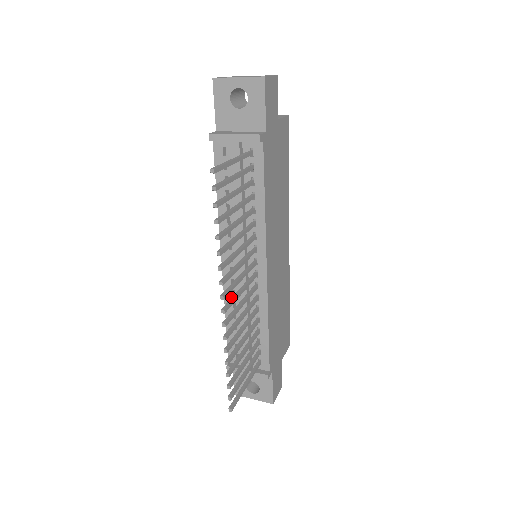
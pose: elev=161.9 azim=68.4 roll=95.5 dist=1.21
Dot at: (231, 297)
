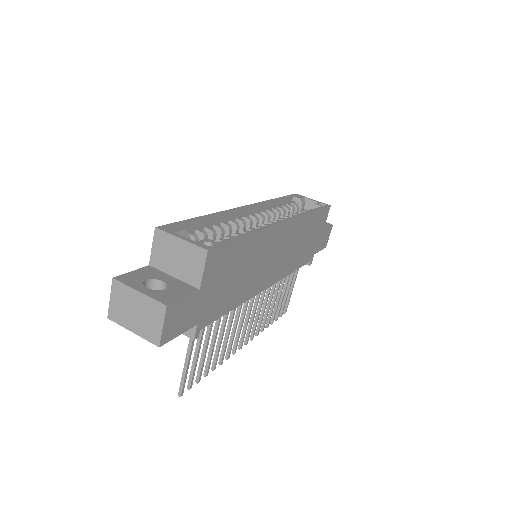
Dot at: occluded
